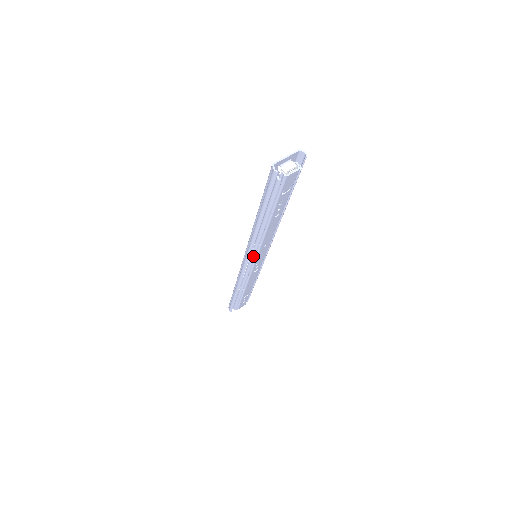
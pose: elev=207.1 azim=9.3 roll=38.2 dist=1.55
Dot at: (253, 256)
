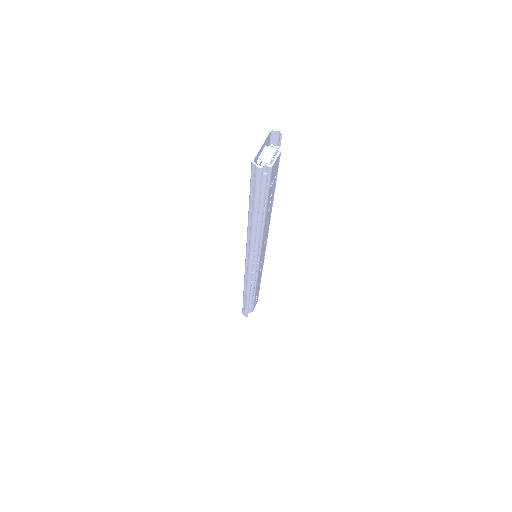
Dot at: (256, 259)
